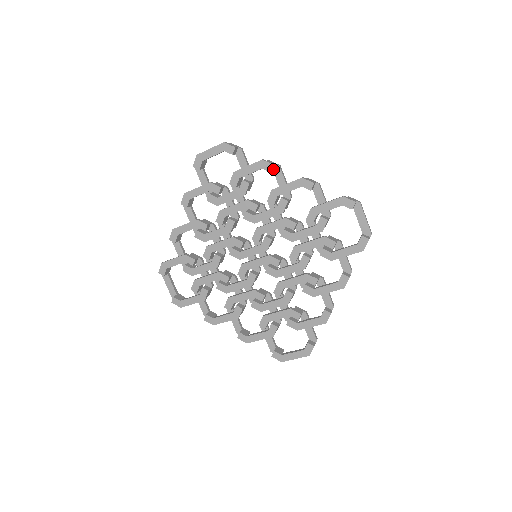
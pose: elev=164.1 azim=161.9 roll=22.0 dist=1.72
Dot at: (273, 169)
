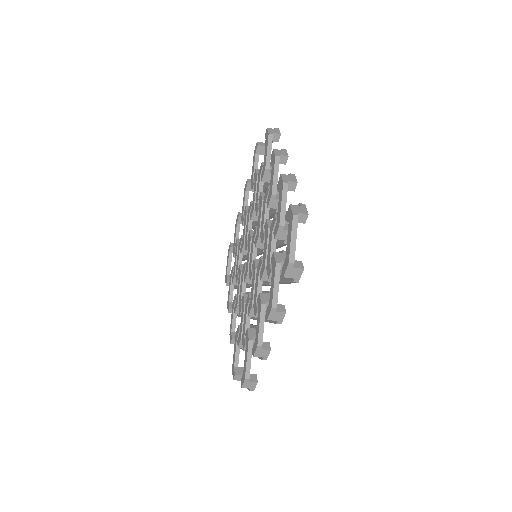
Dot at: occluded
